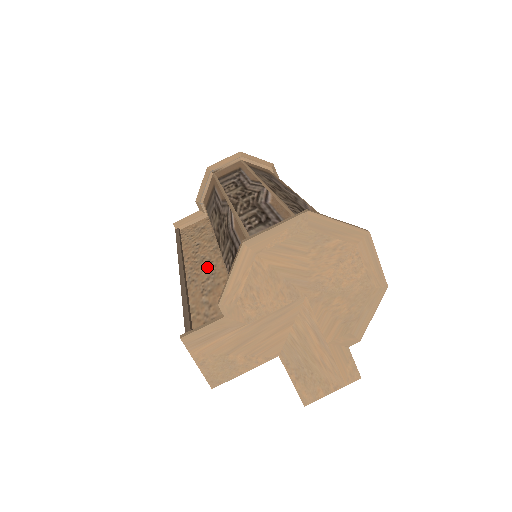
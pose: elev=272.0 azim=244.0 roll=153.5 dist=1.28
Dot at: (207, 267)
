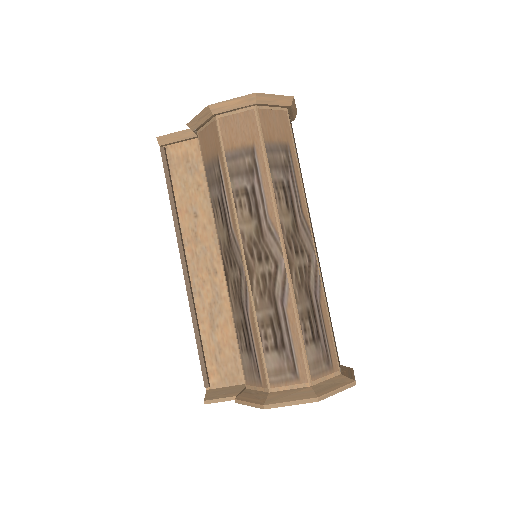
Dot at: (211, 277)
